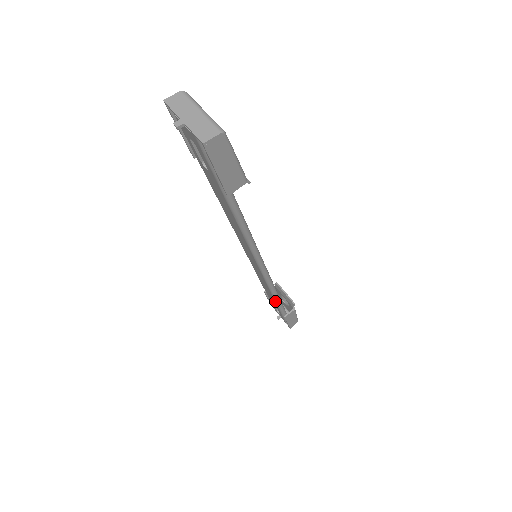
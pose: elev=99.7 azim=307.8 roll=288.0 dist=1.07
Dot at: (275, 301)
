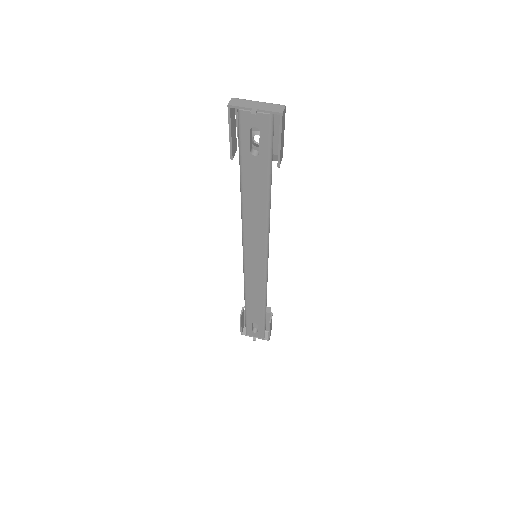
Dot at: (264, 307)
